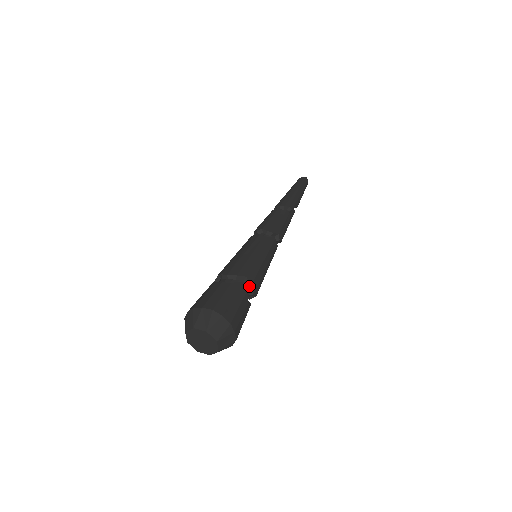
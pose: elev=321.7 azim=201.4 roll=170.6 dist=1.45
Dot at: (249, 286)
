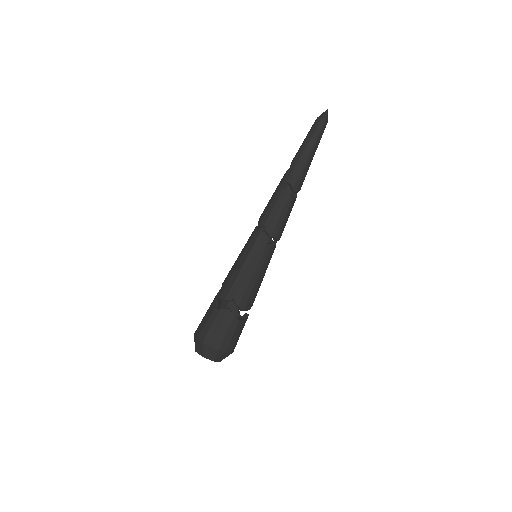
Dot at: occluded
